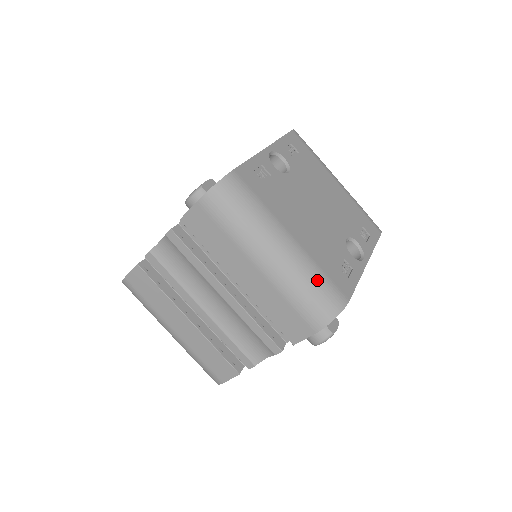
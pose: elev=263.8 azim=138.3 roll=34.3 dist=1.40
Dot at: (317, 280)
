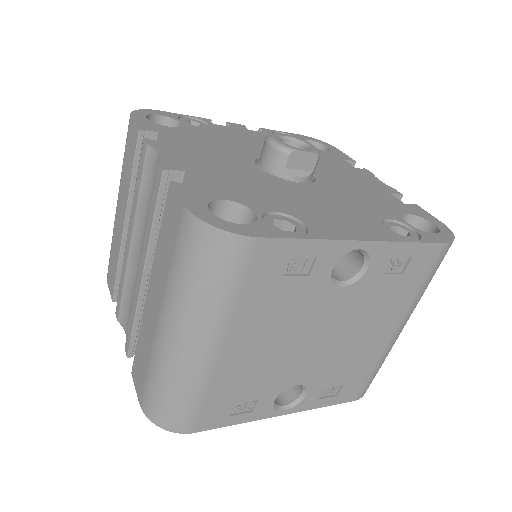
Dot at: (185, 397)
